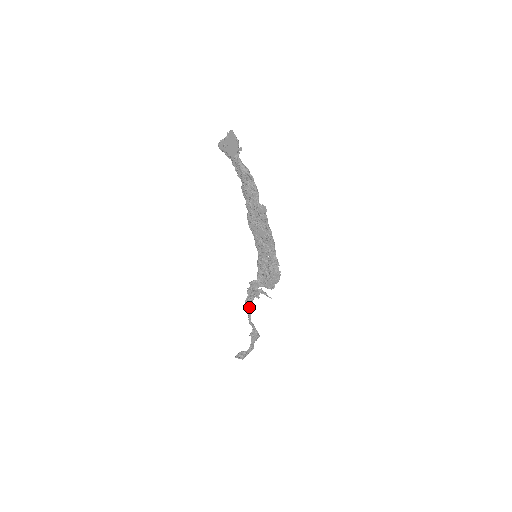
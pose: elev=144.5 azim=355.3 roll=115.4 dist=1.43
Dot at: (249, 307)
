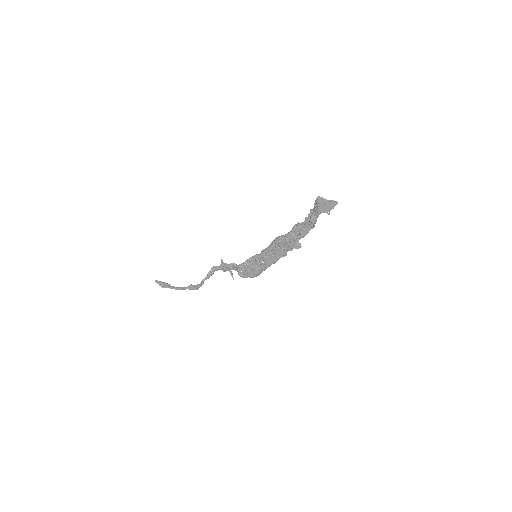
Dot at: (213, 273)
